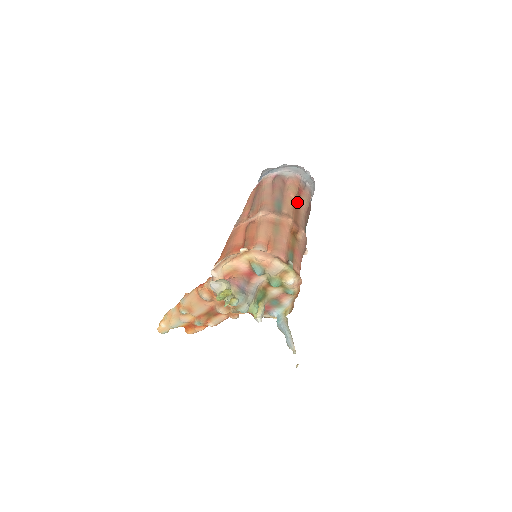
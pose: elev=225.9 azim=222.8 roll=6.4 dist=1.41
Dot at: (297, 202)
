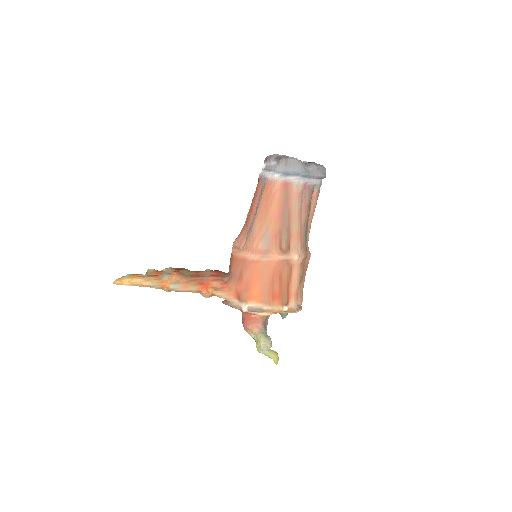
Dot at: occluded
